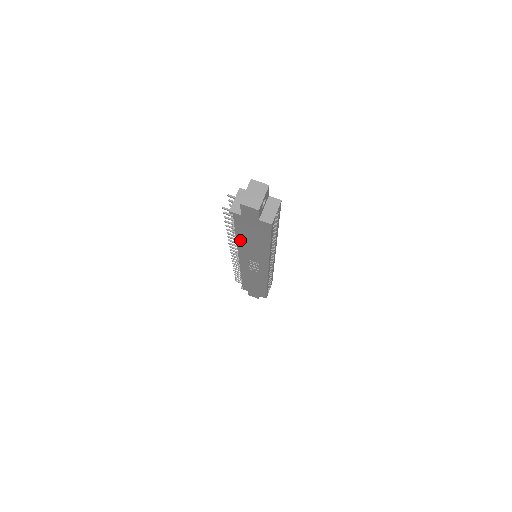
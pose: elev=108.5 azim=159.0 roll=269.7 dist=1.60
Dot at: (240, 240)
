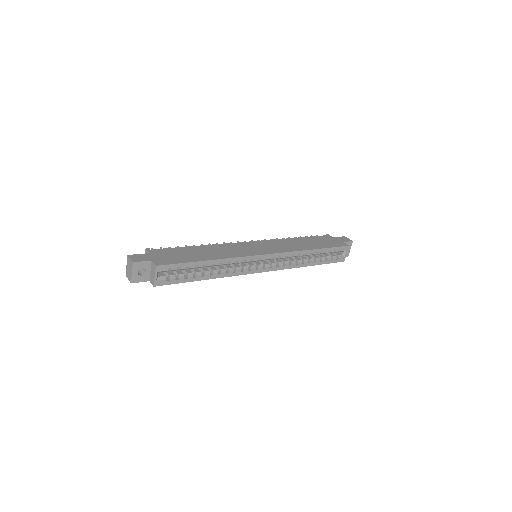
Dot at: occluded
